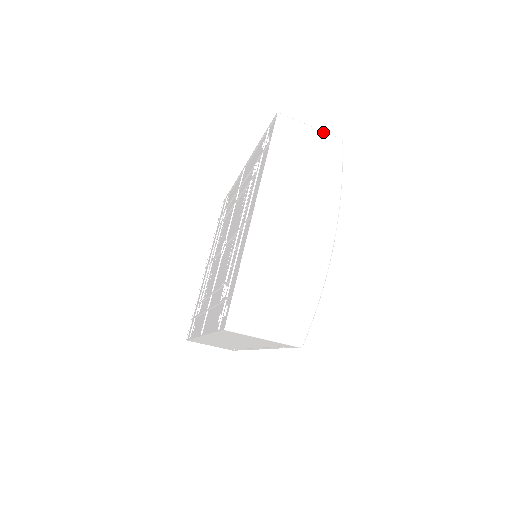
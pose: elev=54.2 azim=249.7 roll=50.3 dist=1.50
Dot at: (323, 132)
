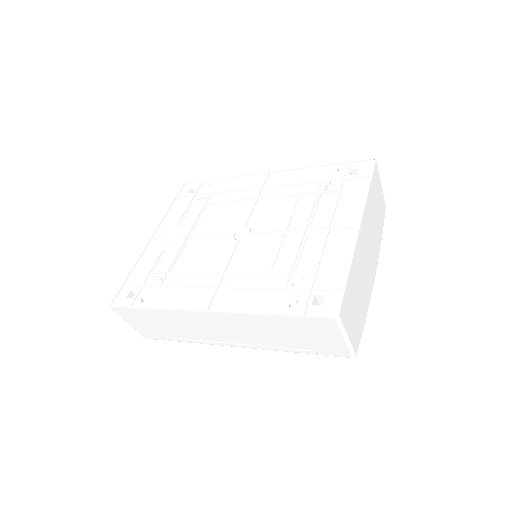
Dot at: occluded
